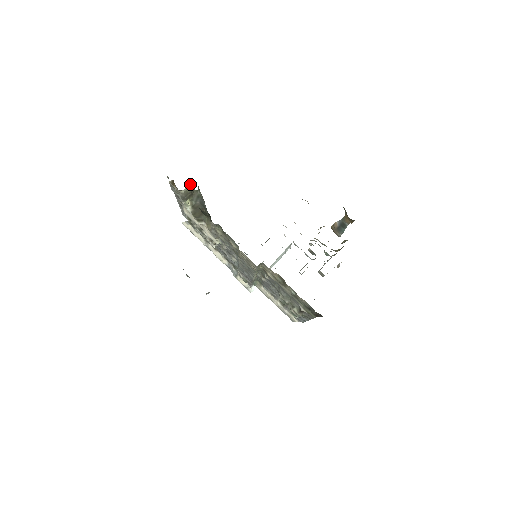
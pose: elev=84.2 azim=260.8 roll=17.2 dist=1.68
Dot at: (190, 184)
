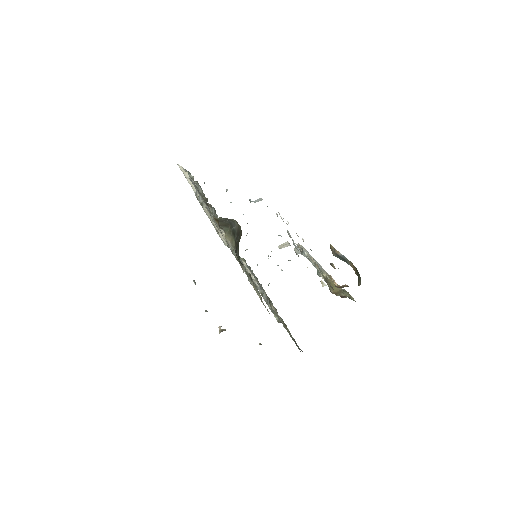
Dot at: occluded
